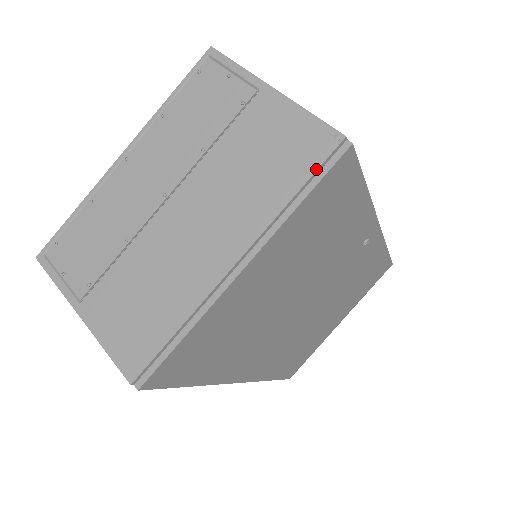
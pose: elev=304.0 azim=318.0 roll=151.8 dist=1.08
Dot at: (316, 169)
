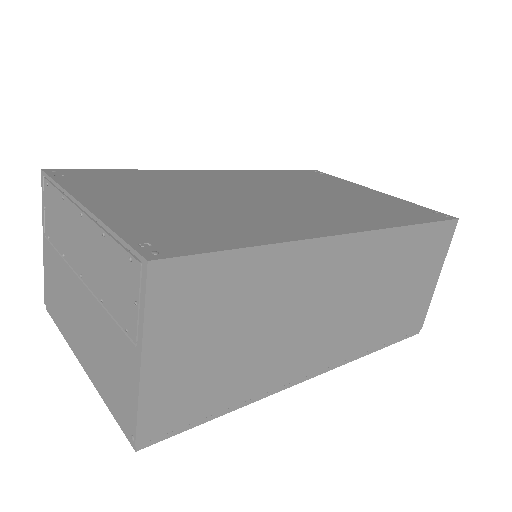
Dot at: (118, 420)
